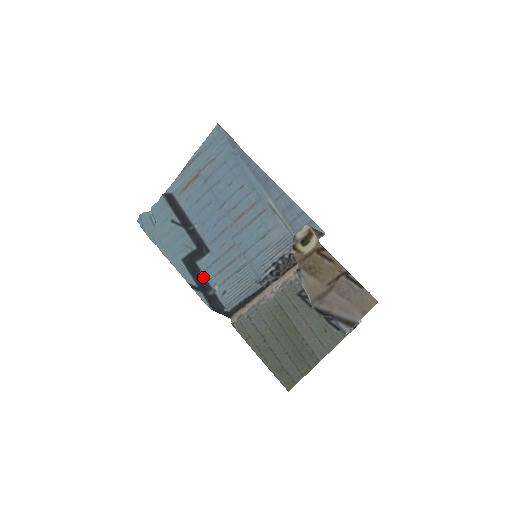
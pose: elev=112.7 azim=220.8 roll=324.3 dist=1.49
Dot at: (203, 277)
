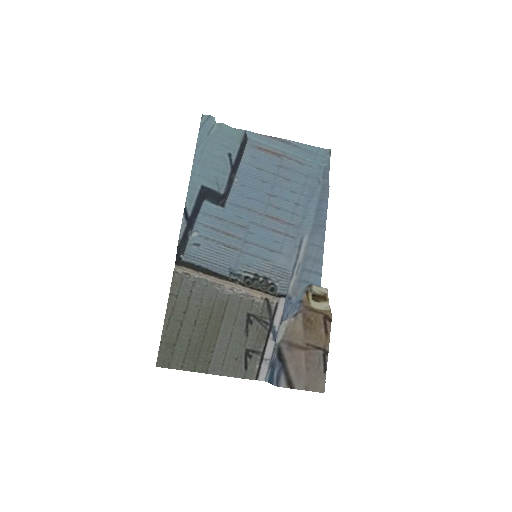
Dot at: (197, 215)
